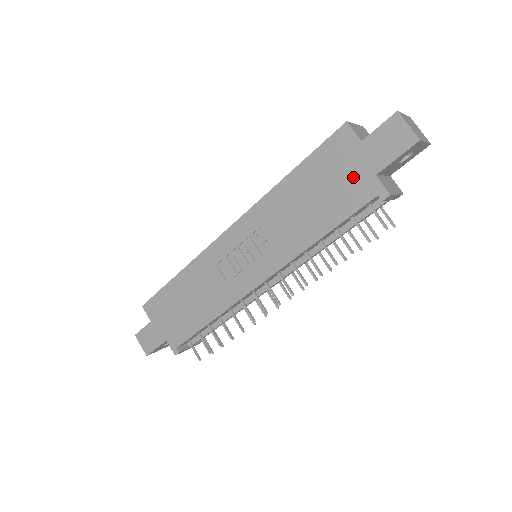
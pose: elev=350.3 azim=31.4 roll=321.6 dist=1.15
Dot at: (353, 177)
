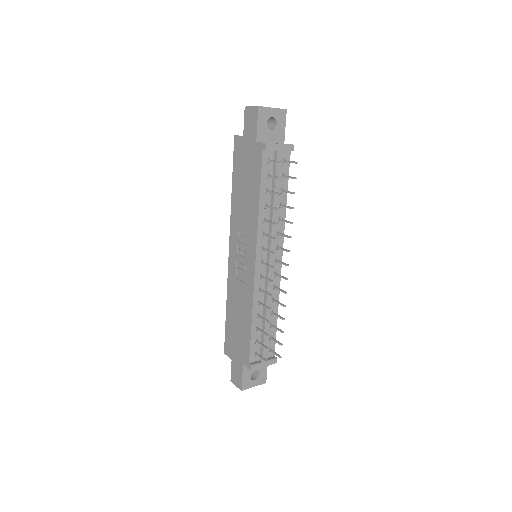
Dot at: (250, 155)
